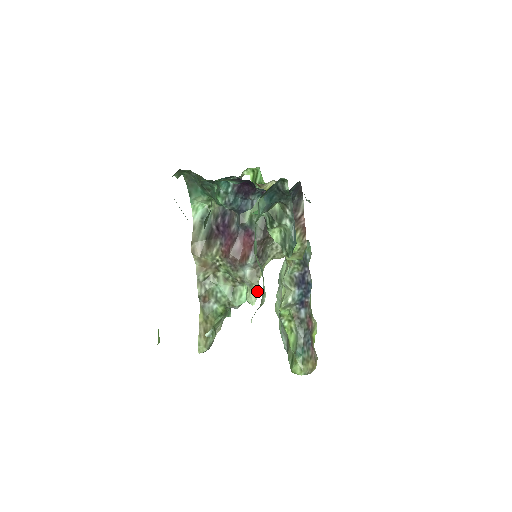
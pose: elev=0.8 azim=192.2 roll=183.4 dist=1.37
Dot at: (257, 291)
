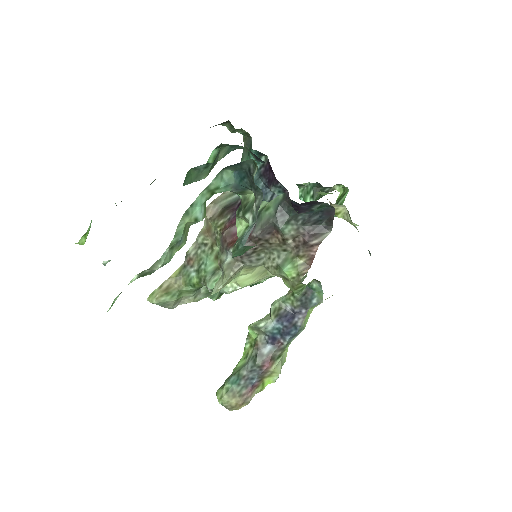
Dot at: (223, 284)
